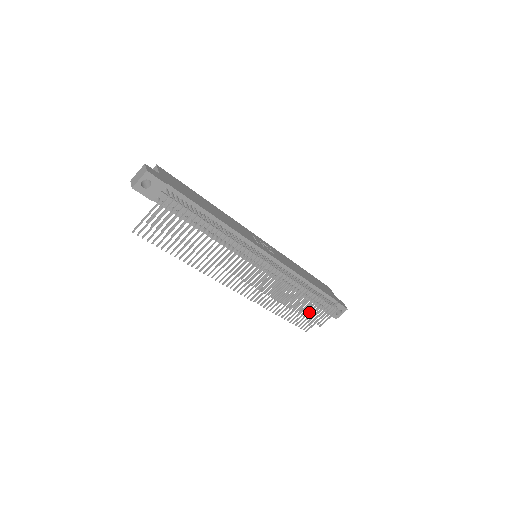
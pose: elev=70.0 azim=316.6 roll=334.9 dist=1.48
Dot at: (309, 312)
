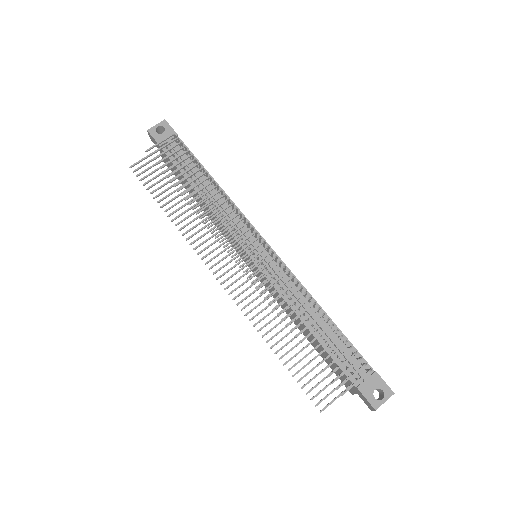
Dot at: (321, 352)
